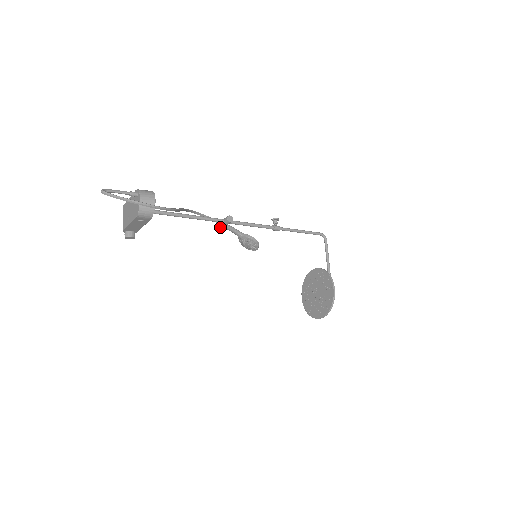
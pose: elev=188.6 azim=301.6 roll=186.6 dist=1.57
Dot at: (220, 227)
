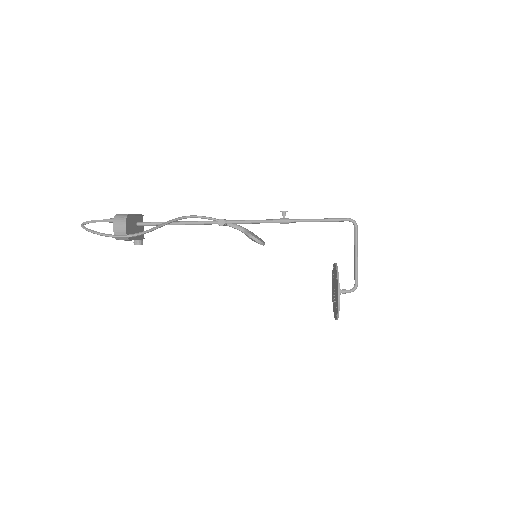
Dot at: occluded
